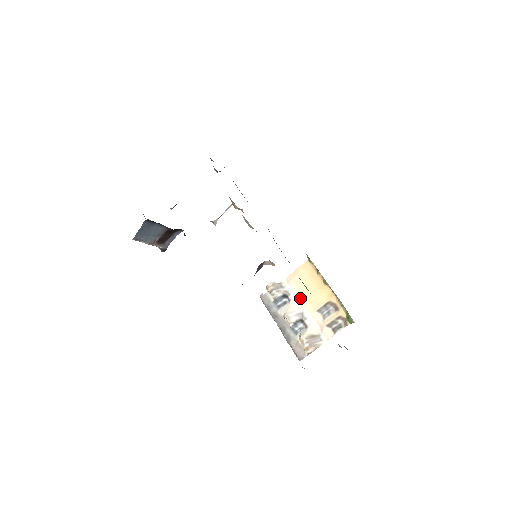
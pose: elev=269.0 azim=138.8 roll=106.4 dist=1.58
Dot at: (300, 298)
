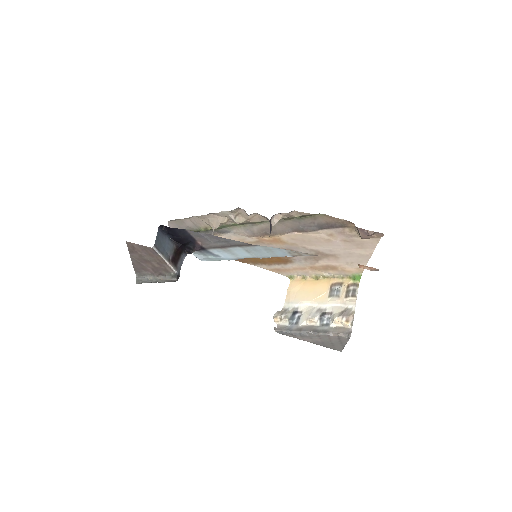
Dot at: (308, 303)
